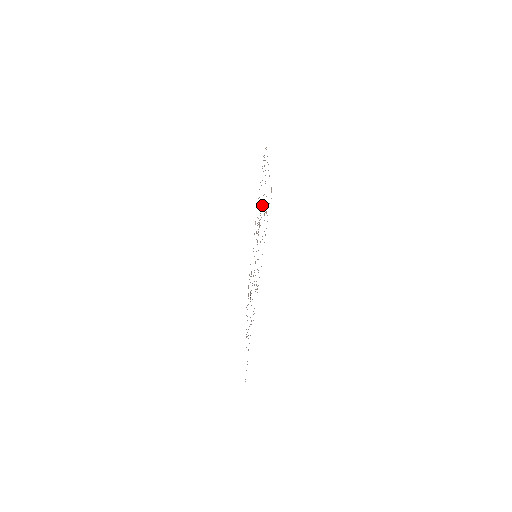
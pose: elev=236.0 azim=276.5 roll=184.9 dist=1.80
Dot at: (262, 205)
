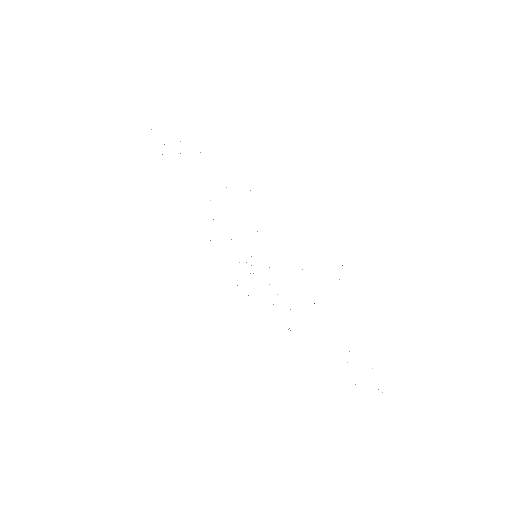
Dot at: occluded
